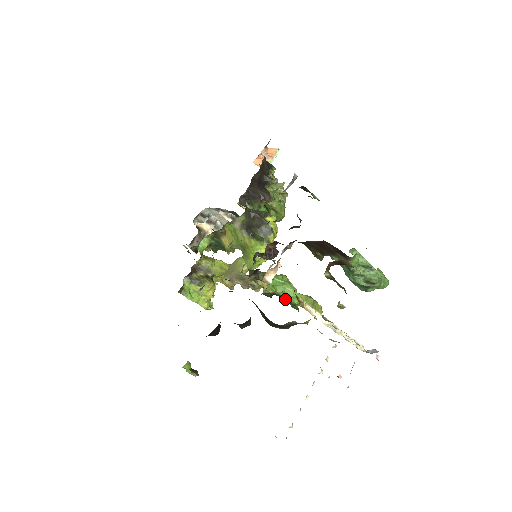
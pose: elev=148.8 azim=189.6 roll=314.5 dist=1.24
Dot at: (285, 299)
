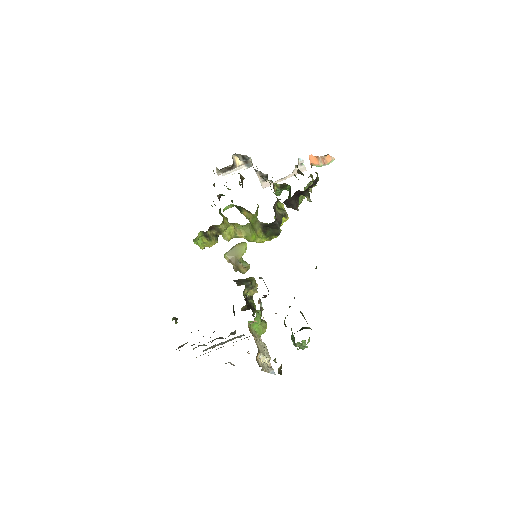
Dot at: (252, 328)
